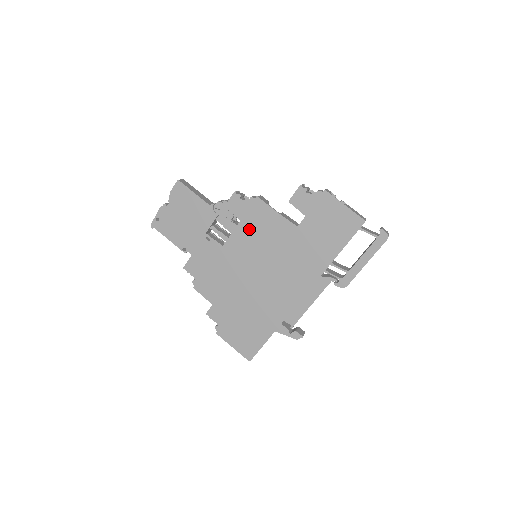
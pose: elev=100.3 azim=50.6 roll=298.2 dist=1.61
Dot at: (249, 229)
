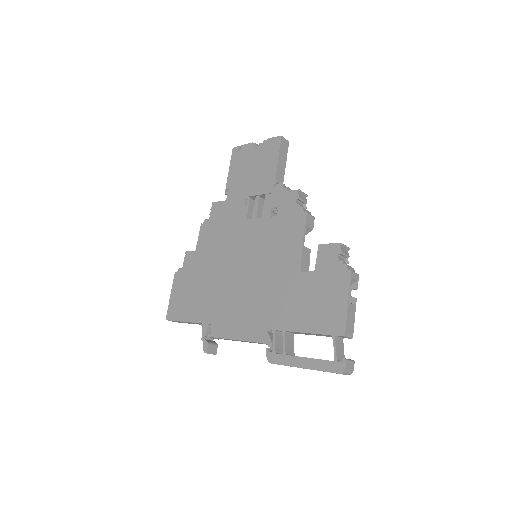
Dot at: (273, 229)
